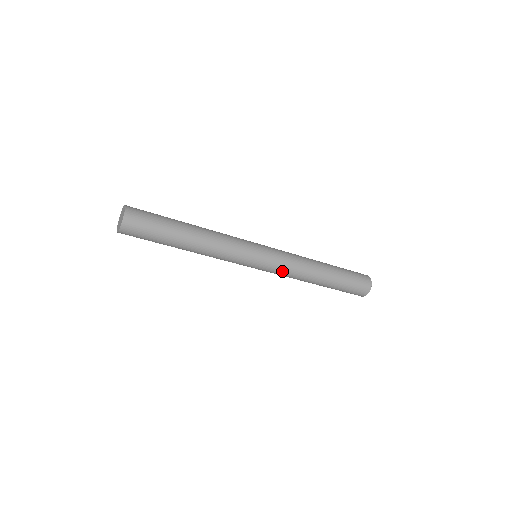
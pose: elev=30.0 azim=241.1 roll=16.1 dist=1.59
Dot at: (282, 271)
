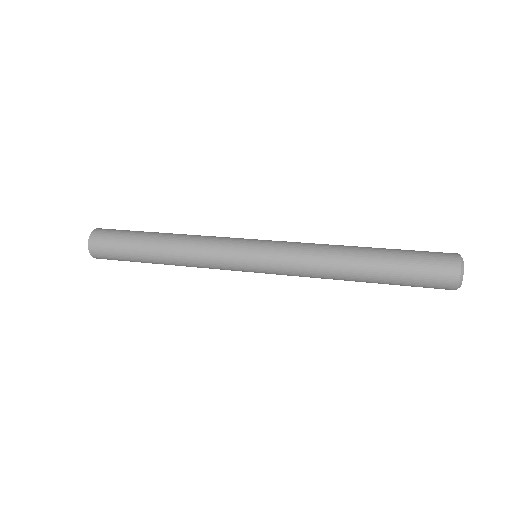
Dot at: (291, 275)
